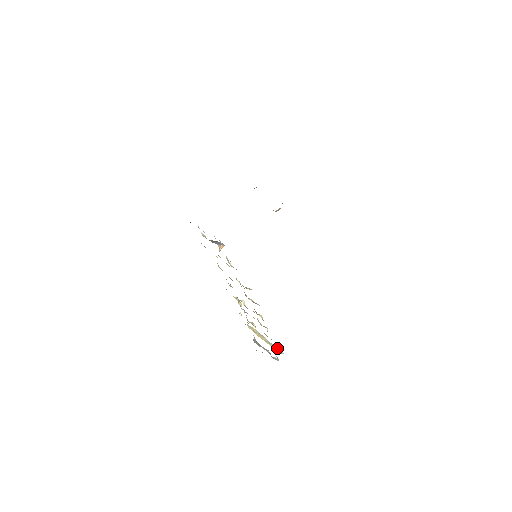
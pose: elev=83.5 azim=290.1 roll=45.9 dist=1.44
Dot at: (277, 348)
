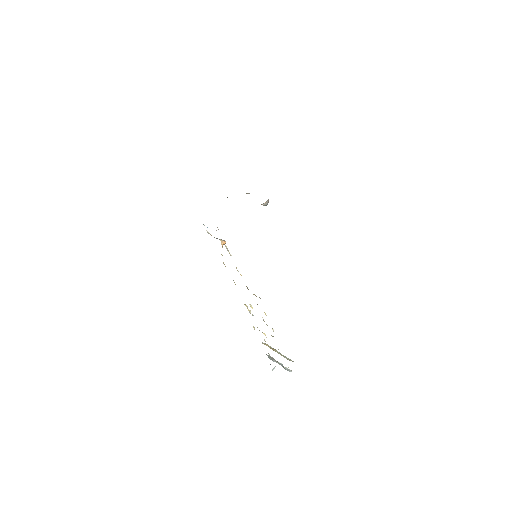
Dot at: (288, 358)
